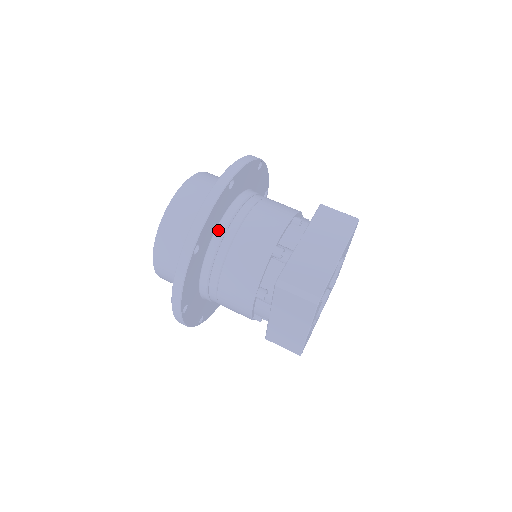
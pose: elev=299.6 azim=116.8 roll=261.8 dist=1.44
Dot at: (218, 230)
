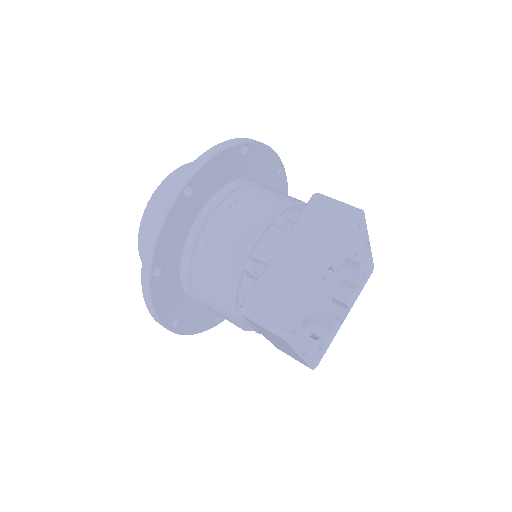
Dot at: (188, 242)
